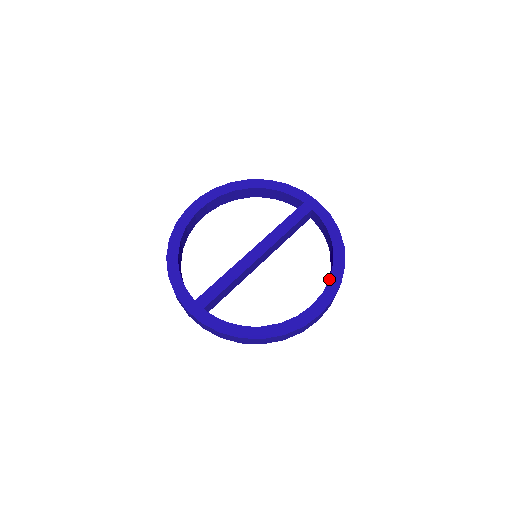
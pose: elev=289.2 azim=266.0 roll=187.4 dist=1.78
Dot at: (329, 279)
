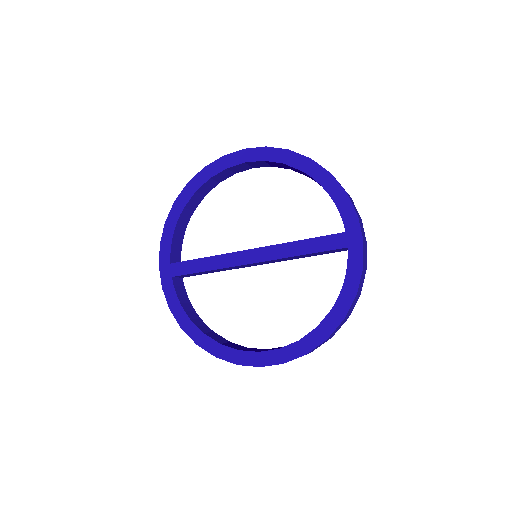
Dot at: (297, 341)
